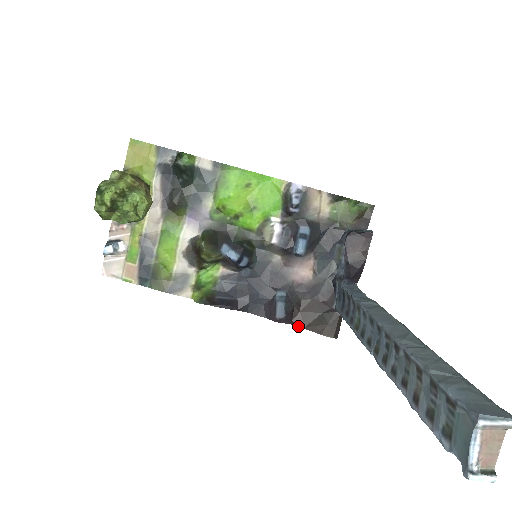
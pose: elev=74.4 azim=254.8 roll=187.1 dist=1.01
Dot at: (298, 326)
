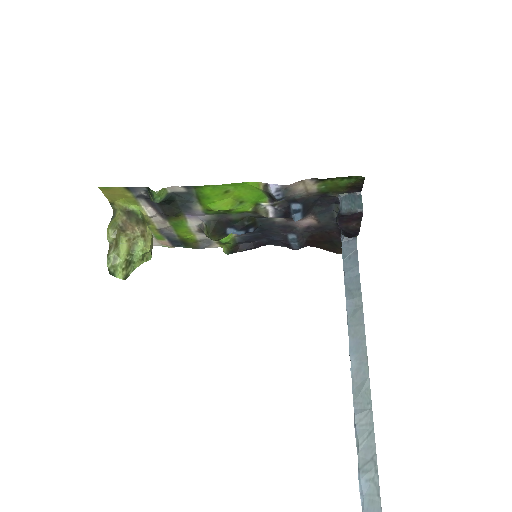
Dot at: occluded
